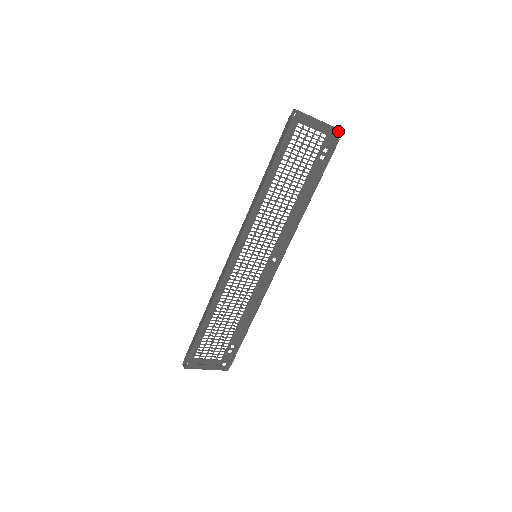
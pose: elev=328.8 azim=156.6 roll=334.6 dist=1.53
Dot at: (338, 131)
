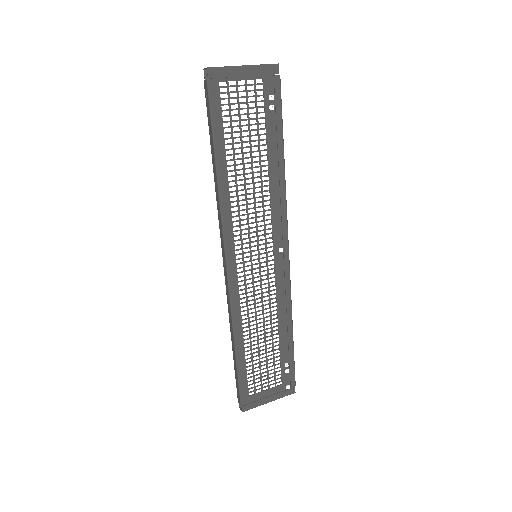
Dot at: (272, 67)
